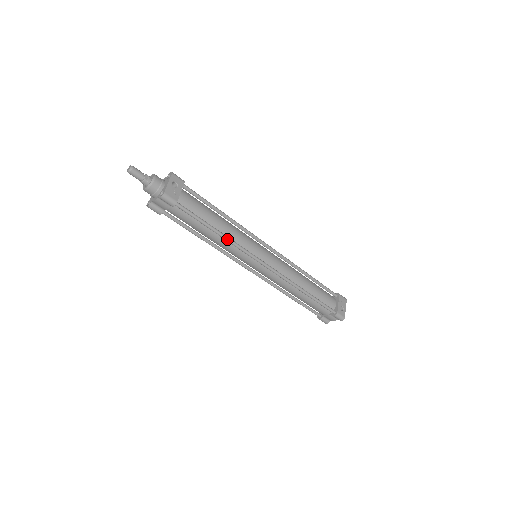
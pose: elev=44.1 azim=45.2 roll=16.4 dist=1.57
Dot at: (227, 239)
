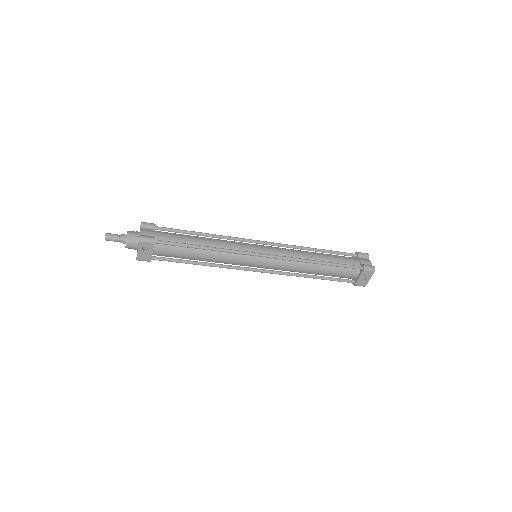
Dot at: (212, 266)
